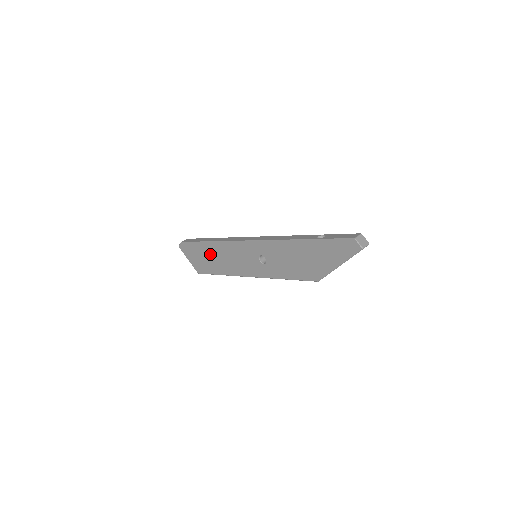
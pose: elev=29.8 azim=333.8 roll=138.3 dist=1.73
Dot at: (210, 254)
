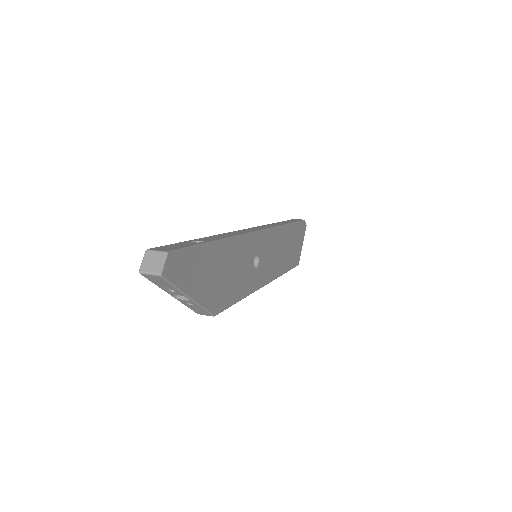
Dot at: occluded
